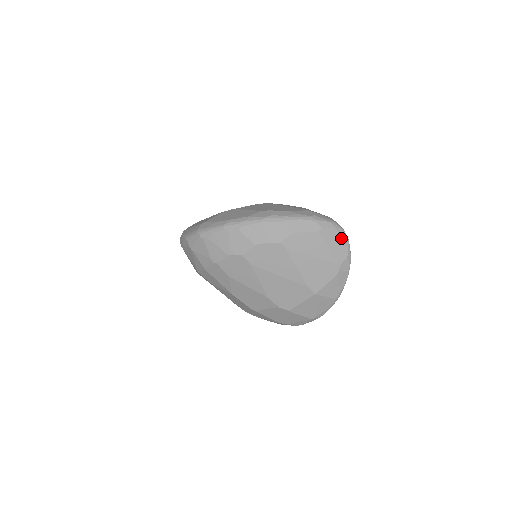
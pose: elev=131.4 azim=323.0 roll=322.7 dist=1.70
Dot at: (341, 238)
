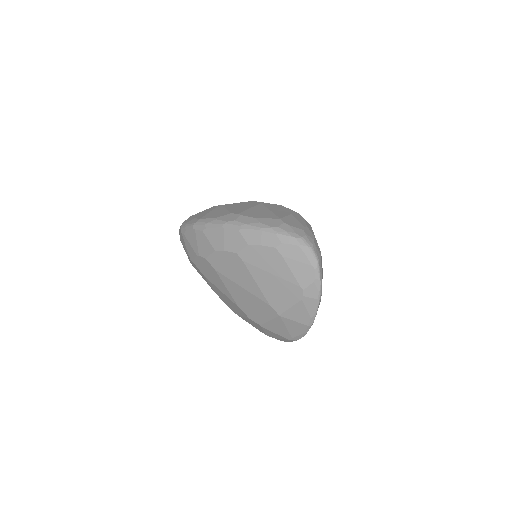
Dot at: (306, 258)
